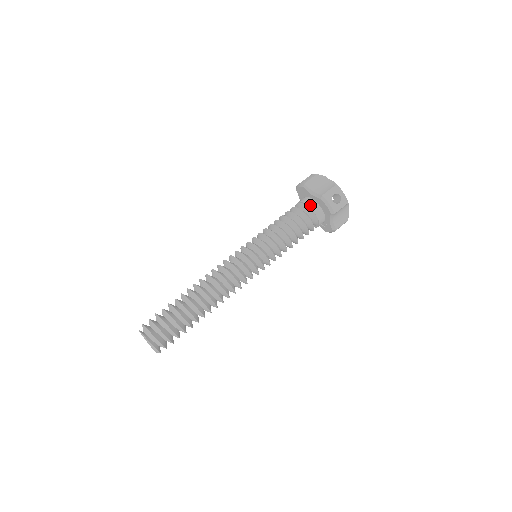
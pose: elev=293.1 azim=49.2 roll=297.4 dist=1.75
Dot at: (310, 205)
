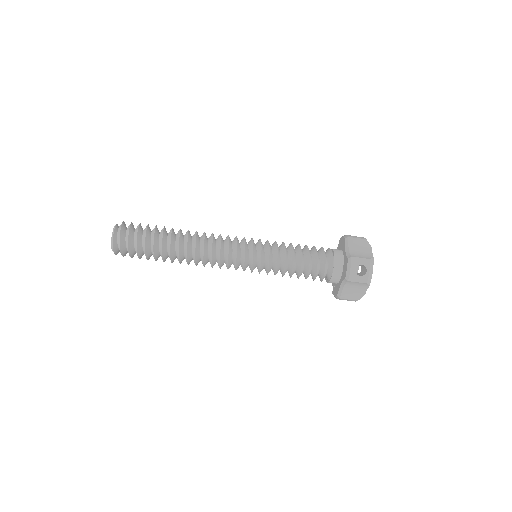
Dot at: (336, 257)
